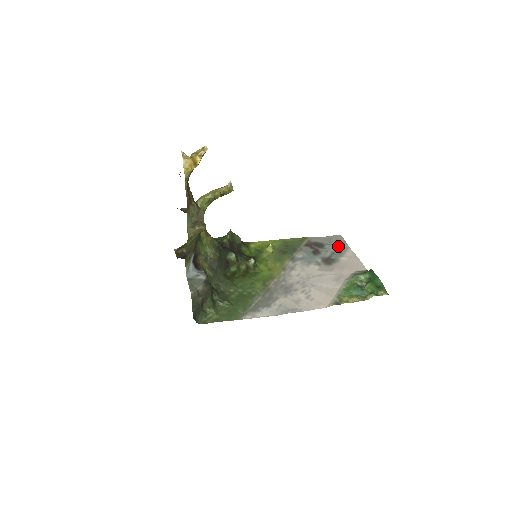
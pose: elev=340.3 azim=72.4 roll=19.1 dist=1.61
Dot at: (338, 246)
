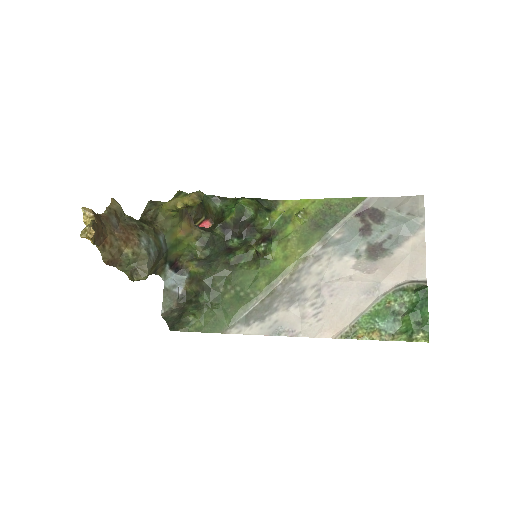
Dot at: (404, 224)
